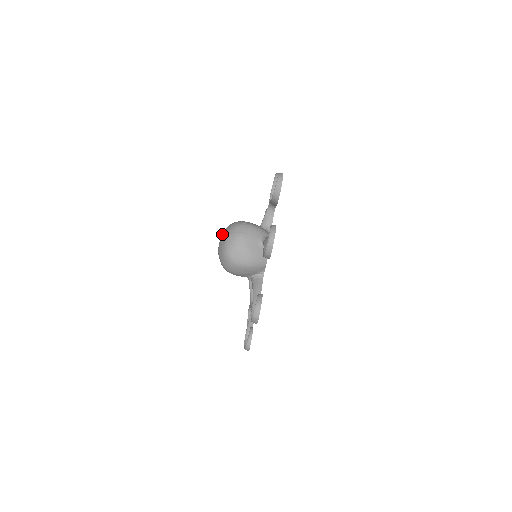
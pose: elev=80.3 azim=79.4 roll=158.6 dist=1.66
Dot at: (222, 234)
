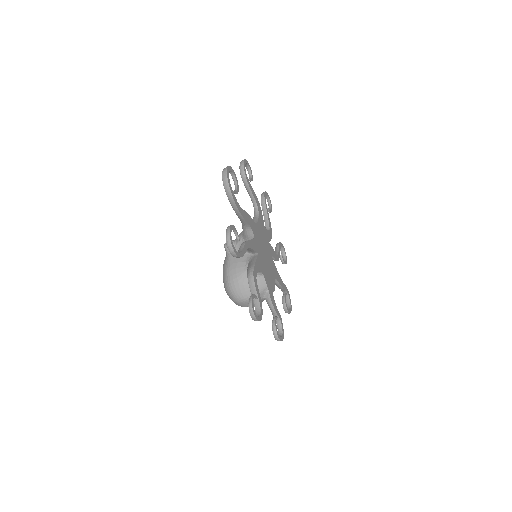
Dot at: occluded
